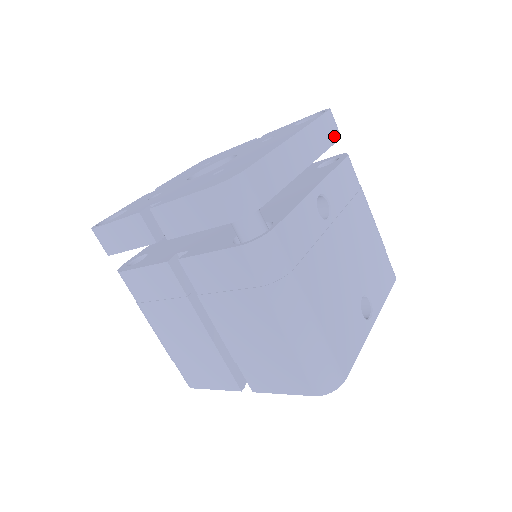
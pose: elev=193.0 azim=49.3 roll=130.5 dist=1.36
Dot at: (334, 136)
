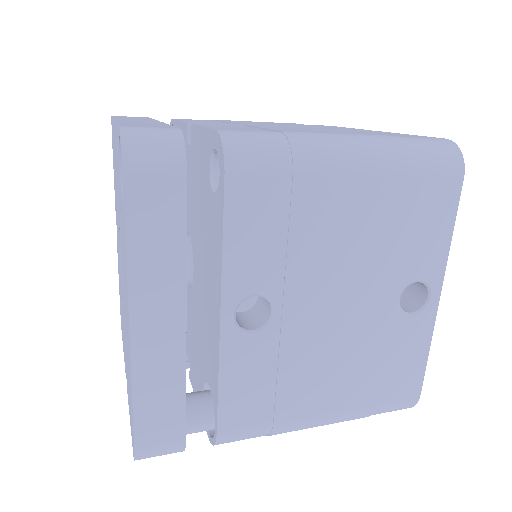
Dot at: (174, 195)
